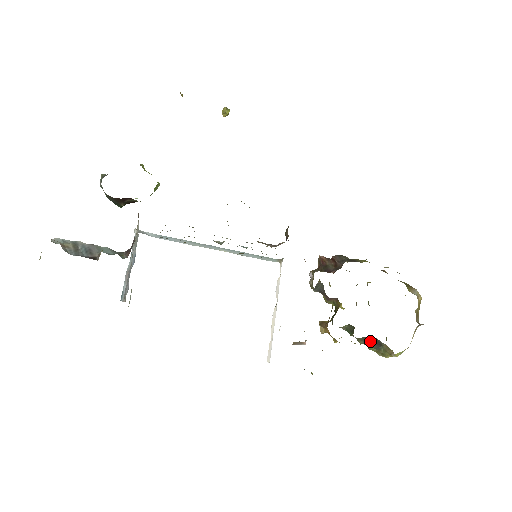
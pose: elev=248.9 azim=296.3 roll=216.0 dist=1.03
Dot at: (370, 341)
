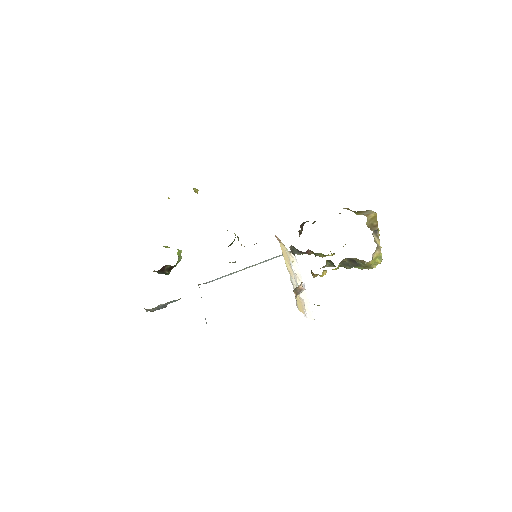
Dot at: (349, 263)
